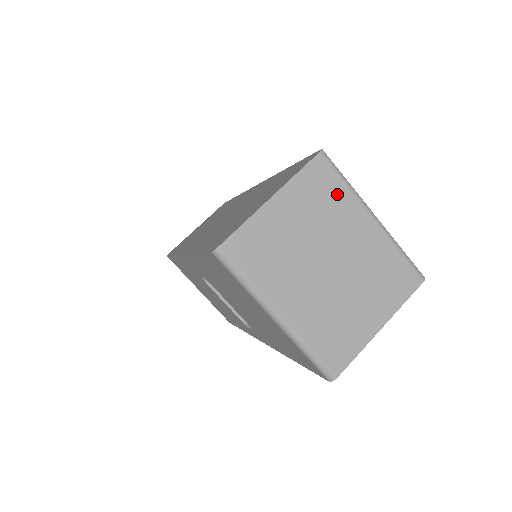
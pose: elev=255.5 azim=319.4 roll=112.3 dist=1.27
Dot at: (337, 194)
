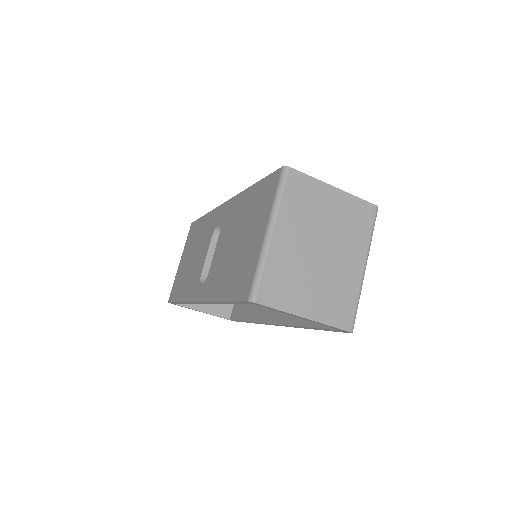
Dot at: (362, 231)
